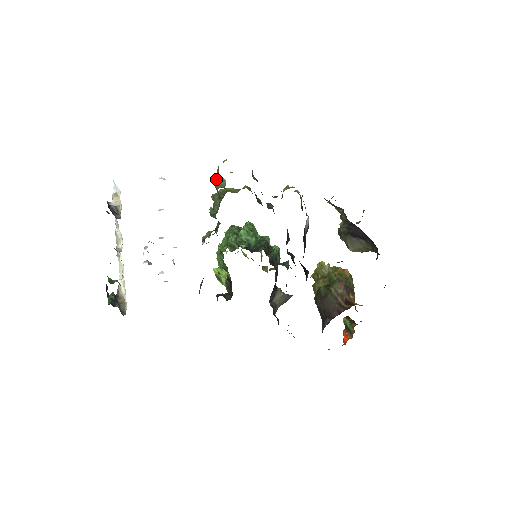
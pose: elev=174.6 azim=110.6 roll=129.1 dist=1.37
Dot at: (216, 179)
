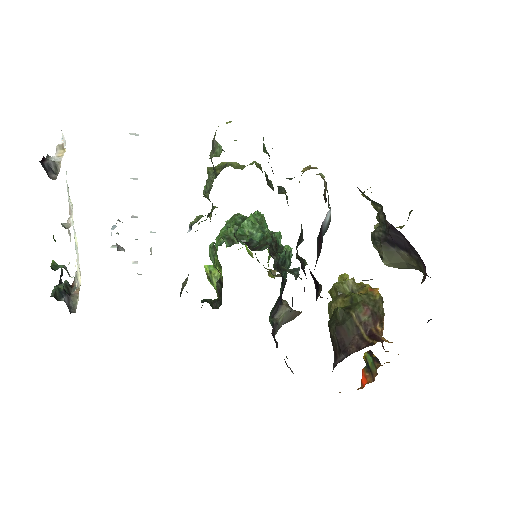
Dot at: (212, 145)
